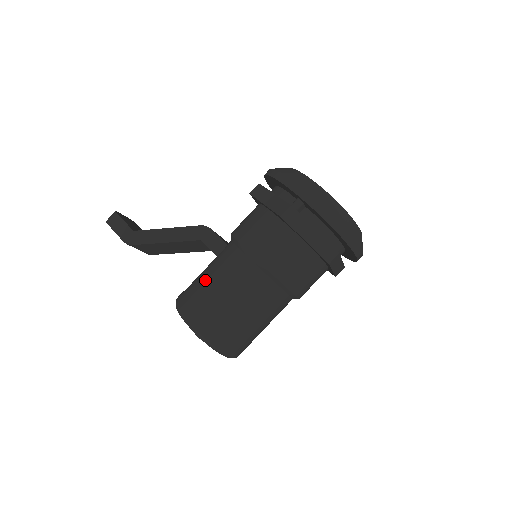
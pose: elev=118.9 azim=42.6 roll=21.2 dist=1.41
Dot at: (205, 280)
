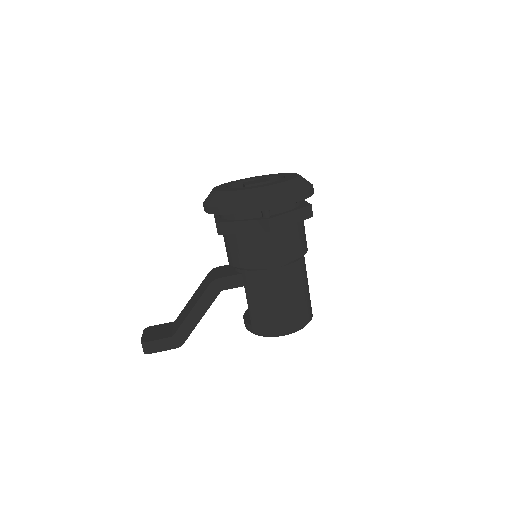
Dot at: (261, 307)
